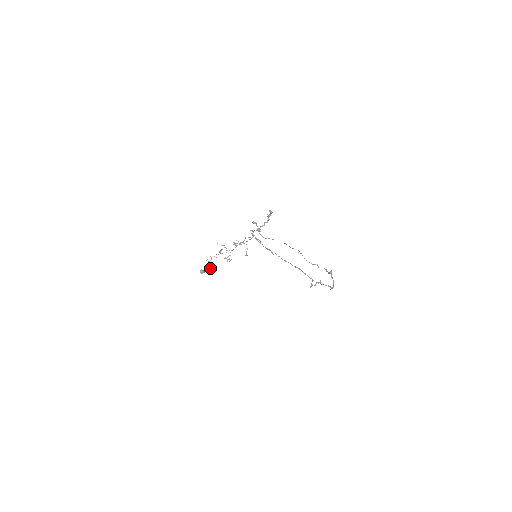
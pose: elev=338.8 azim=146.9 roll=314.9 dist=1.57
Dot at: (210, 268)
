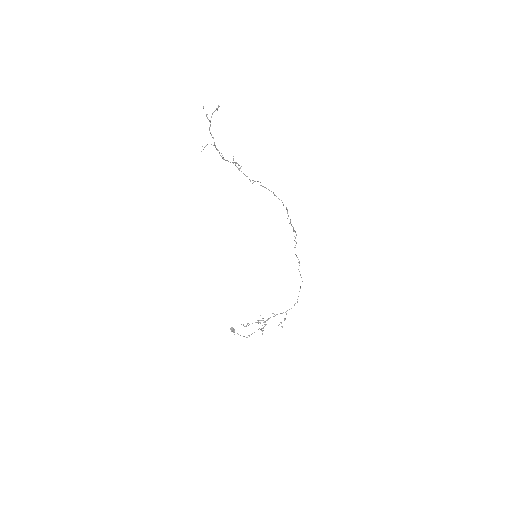
Dot at: (244, 336)
